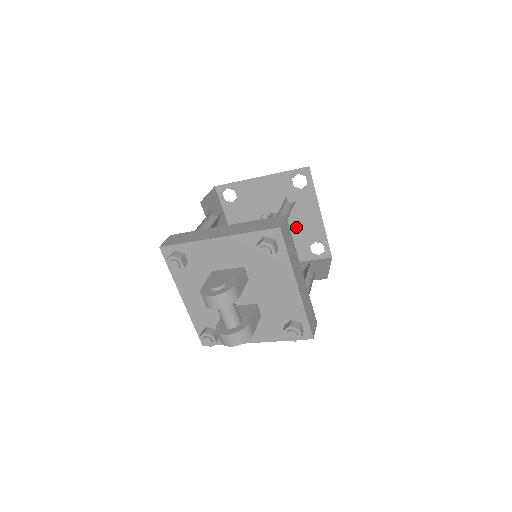
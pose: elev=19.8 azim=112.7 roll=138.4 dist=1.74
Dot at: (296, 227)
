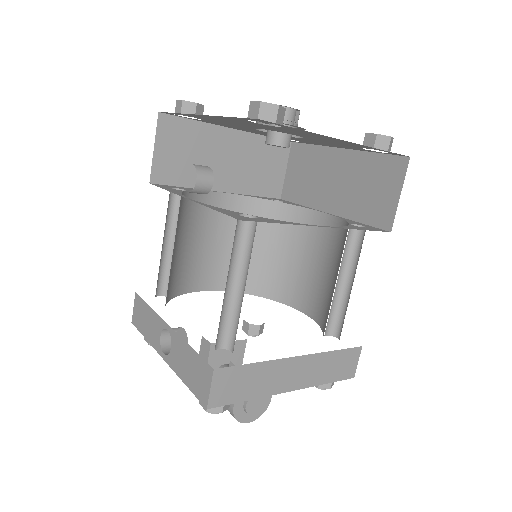
Dot at: occluded
